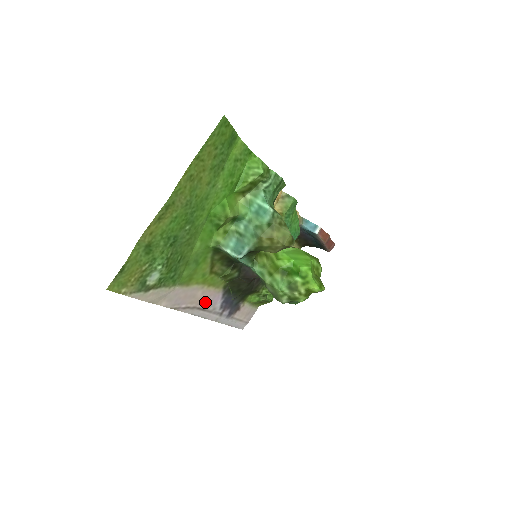
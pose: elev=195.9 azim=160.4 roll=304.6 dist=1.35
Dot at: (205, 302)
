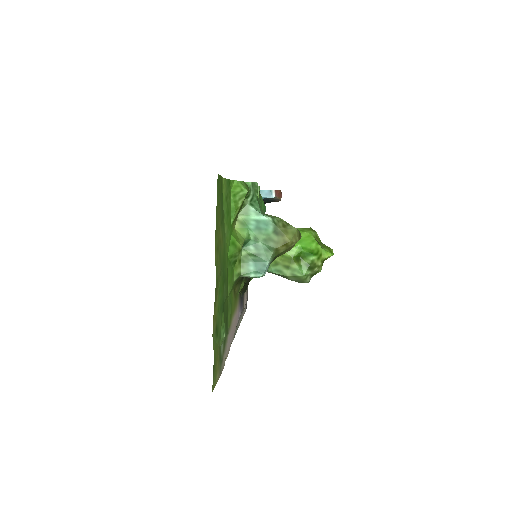
Dot at: (236, 321)
